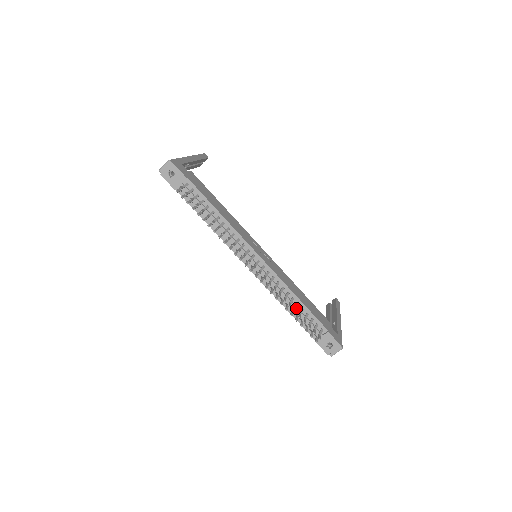
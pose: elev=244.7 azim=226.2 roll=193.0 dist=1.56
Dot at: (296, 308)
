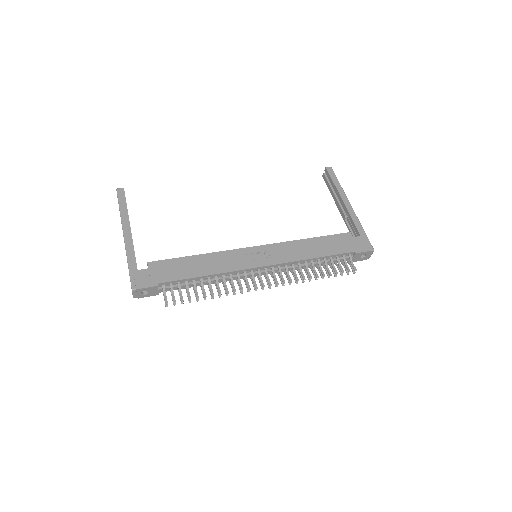
Dot at: (321, 267)
